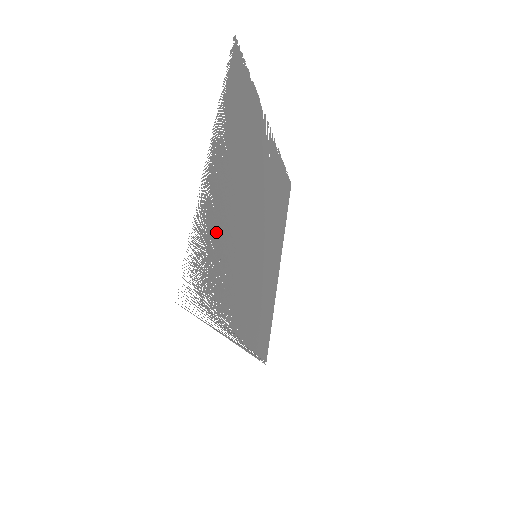
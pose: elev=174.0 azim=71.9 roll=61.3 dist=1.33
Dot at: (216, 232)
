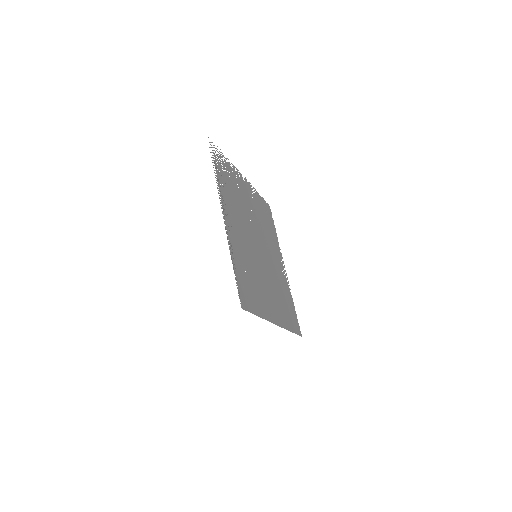
Dot at: (235, 185)
